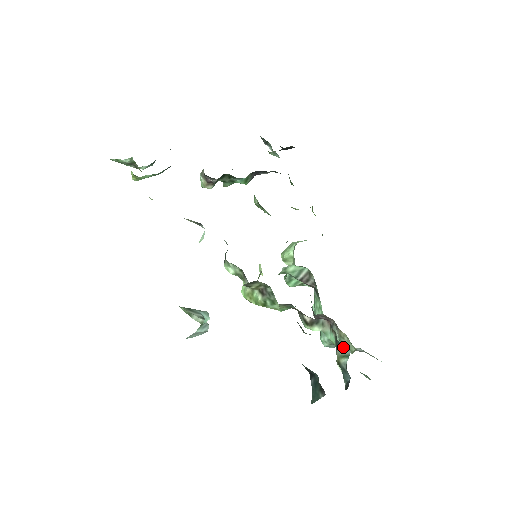
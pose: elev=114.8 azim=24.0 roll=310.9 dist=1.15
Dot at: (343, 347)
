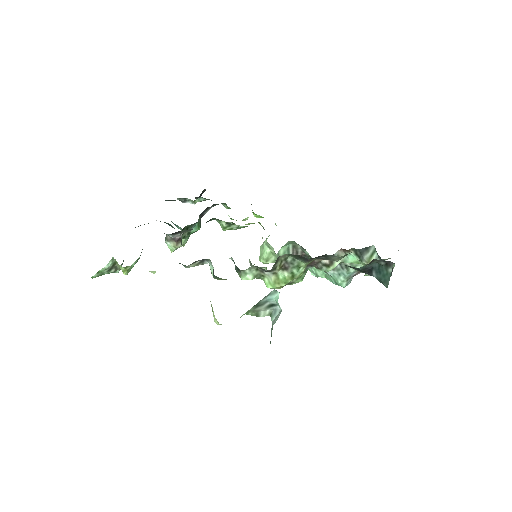
Dot at: (366, 250)
